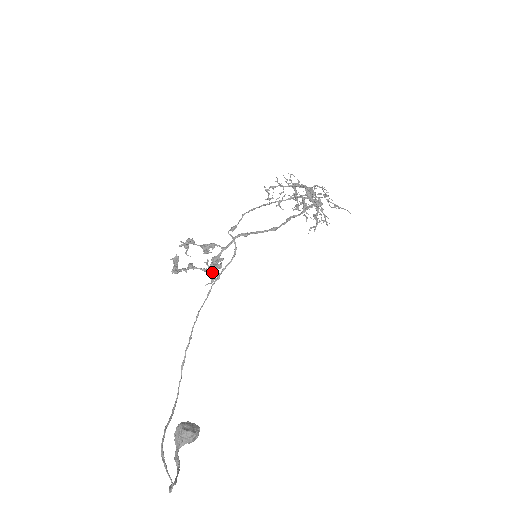
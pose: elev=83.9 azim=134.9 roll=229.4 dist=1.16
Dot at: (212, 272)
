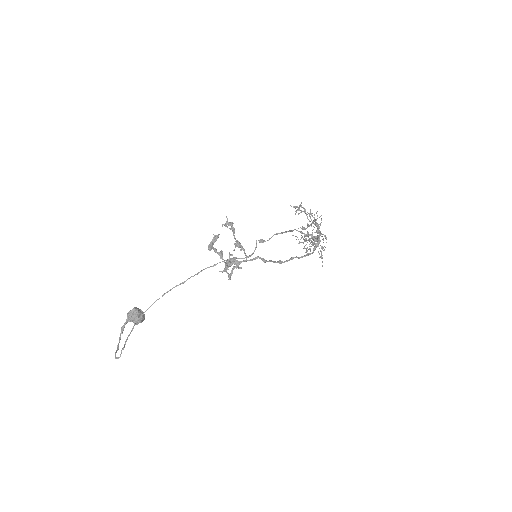
Dot at: (230, 275)
